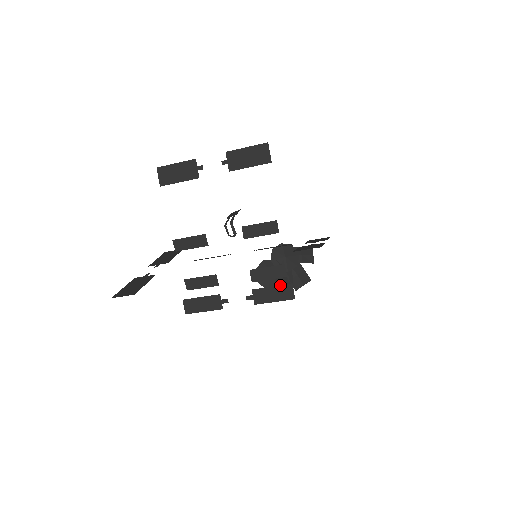
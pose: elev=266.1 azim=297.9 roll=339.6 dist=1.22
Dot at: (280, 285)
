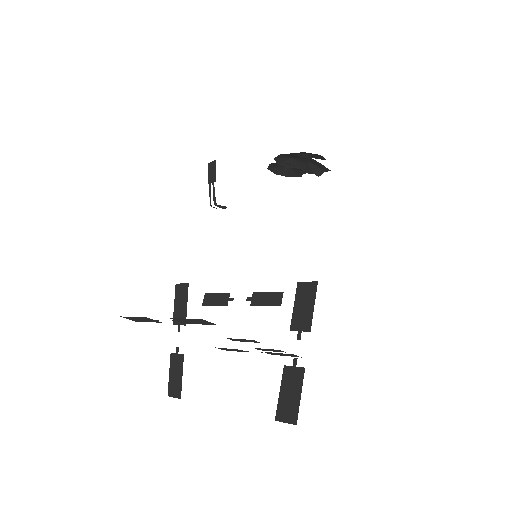
Dot at: (284, 354)
